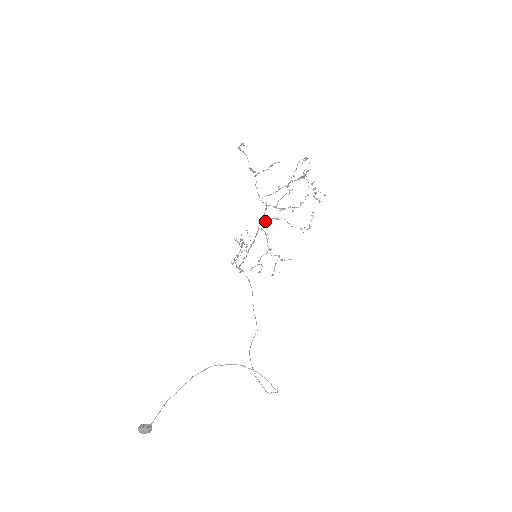
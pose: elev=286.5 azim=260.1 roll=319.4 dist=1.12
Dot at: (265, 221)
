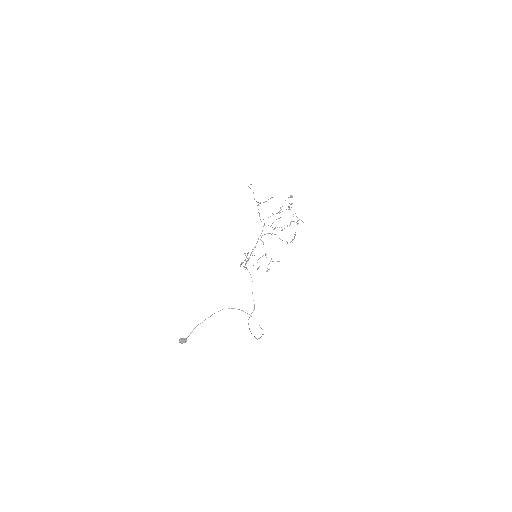
Dot at: occluded
